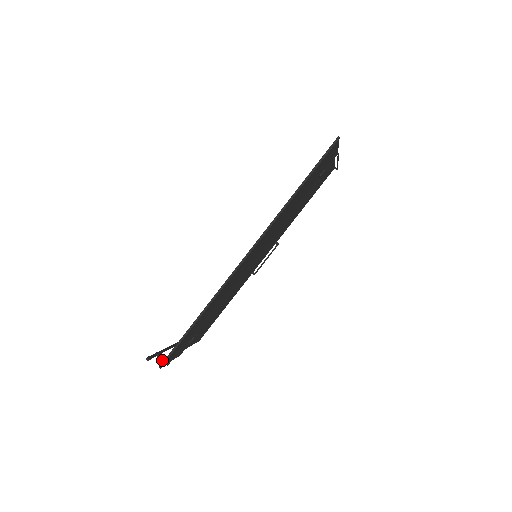
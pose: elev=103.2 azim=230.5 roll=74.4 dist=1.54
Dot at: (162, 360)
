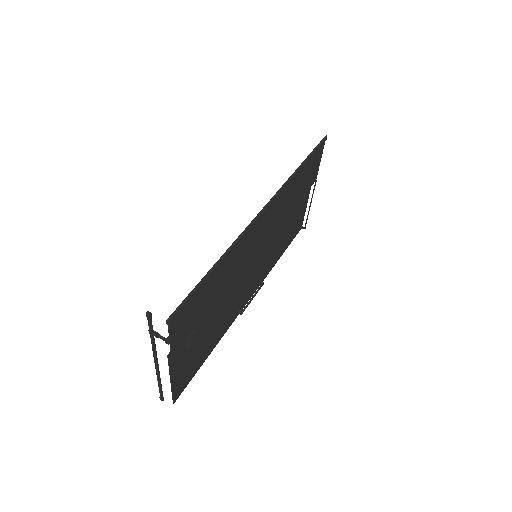
Dot at: (160, 336)
